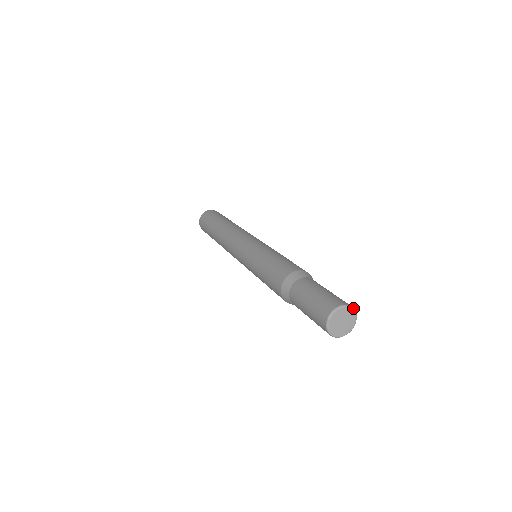
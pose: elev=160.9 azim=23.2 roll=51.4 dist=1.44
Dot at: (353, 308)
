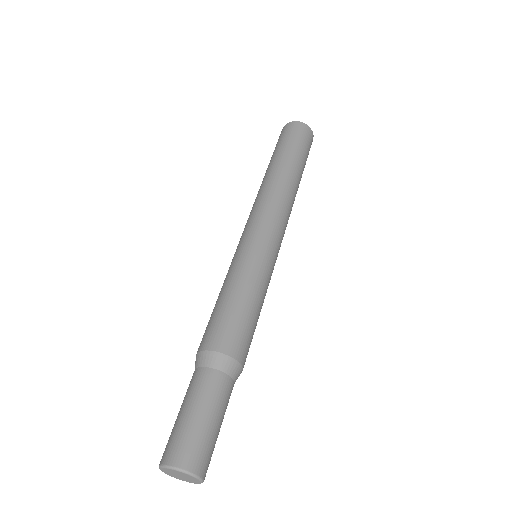
Dot at: (180, 470)
